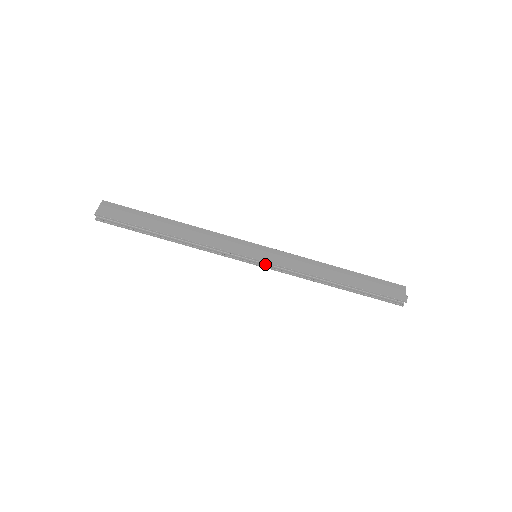
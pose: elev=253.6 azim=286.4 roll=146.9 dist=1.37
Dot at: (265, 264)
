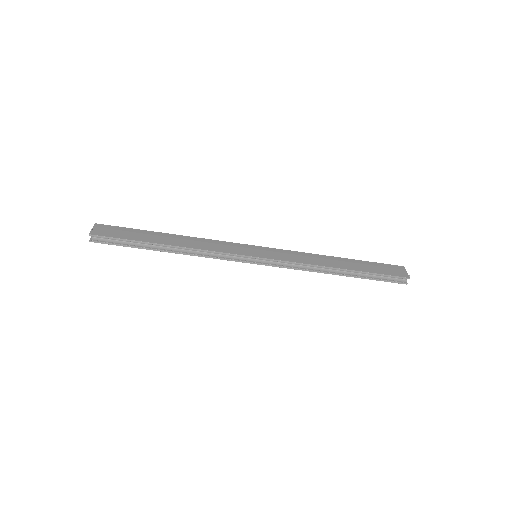
Dot at: (267, 261)
